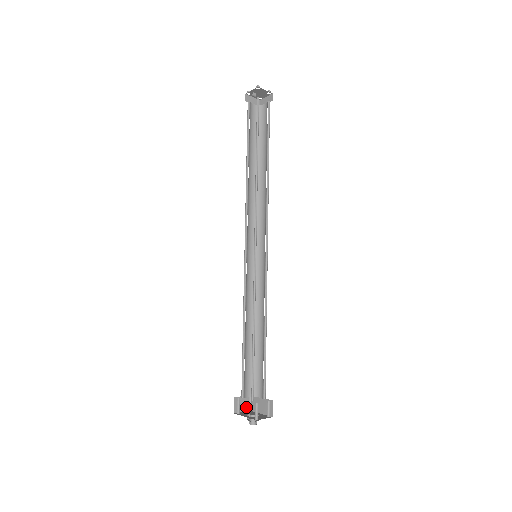
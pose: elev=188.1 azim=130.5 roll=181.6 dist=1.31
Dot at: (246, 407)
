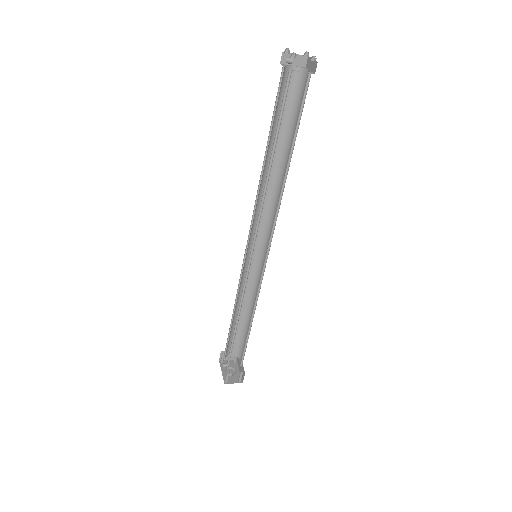
Dot at: (233, 357)
